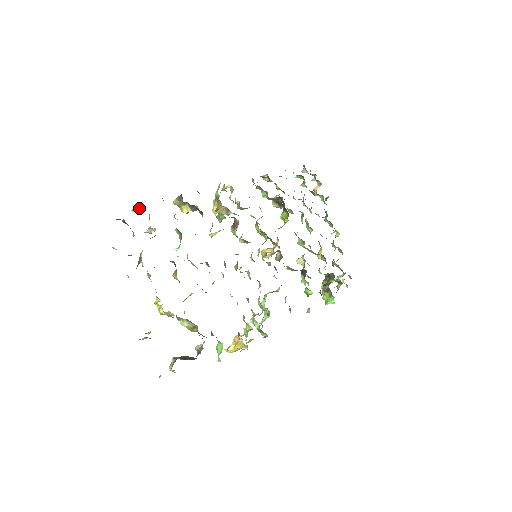
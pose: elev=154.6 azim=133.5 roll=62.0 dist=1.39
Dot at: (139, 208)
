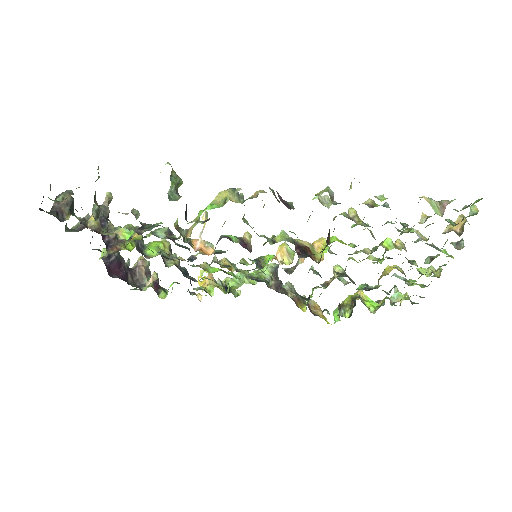
Dot at: occluded
